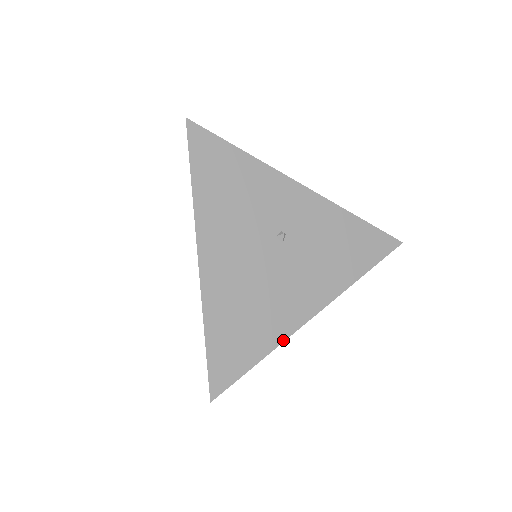
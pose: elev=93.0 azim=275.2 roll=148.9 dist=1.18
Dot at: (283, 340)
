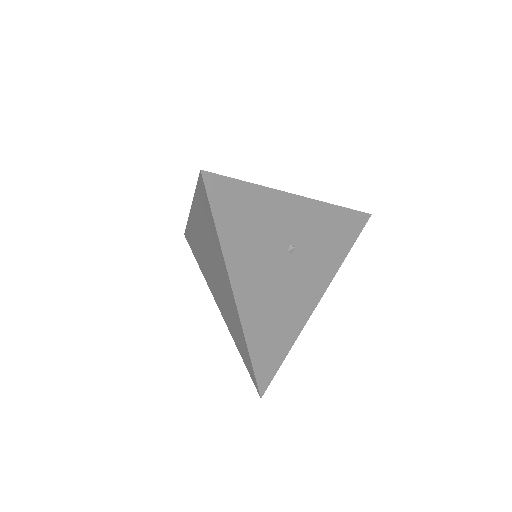
Dot at: (301, 330)
